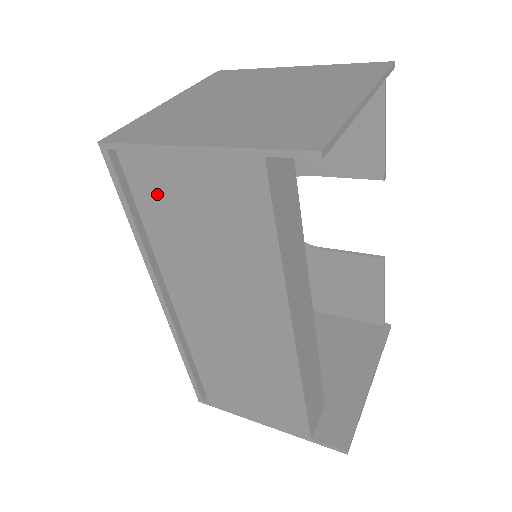
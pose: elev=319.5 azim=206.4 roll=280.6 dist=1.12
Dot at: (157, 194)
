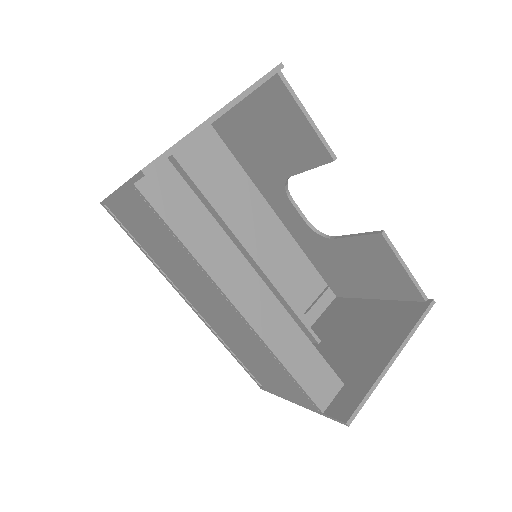
Dot at: (132, 226)
